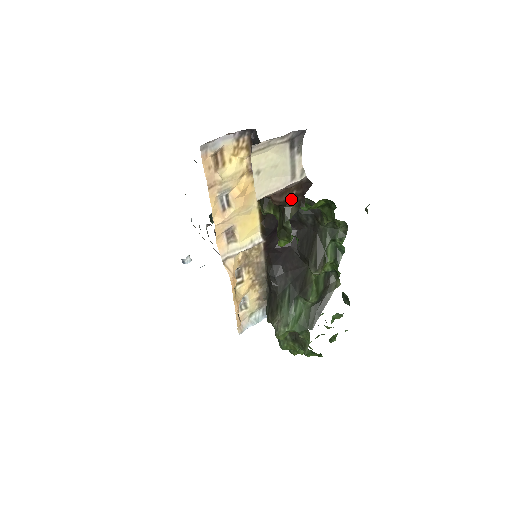
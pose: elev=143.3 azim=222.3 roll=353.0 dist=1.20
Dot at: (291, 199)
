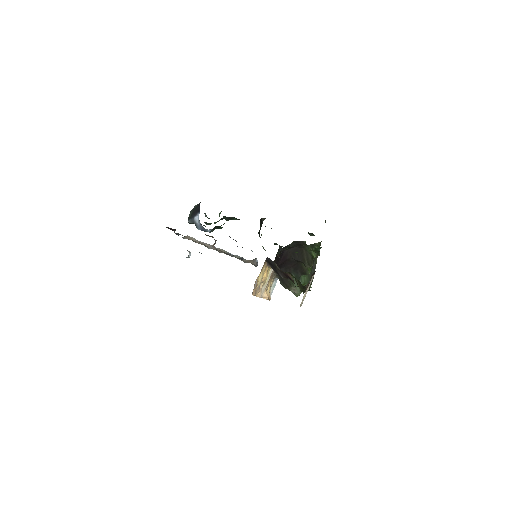
Dot at: (308, 284)
